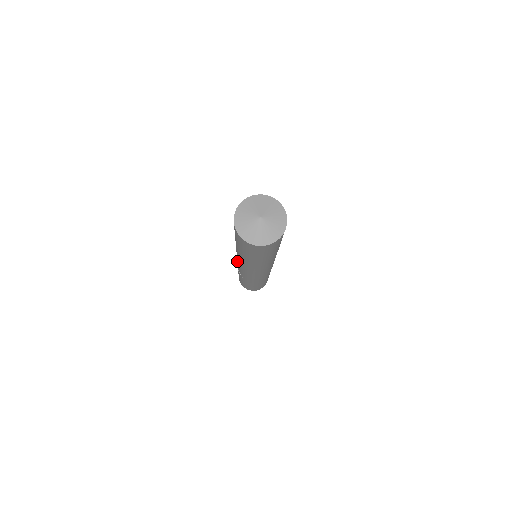
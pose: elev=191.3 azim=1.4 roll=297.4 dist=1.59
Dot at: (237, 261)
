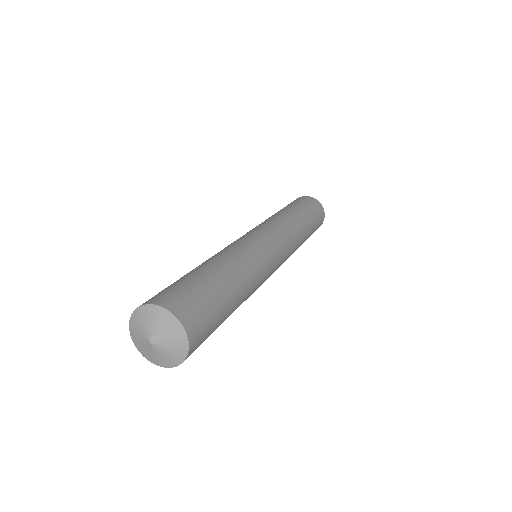
Dot at: occluded
